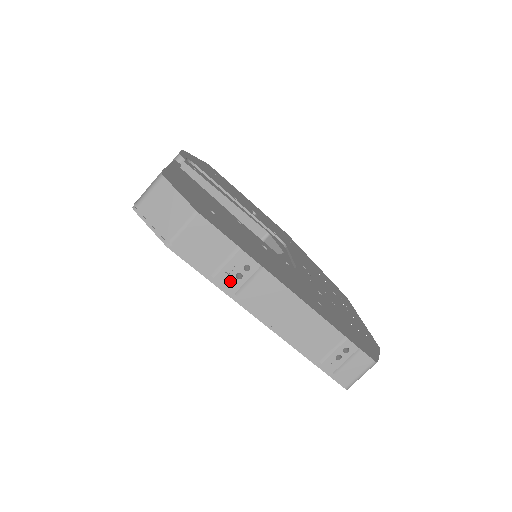
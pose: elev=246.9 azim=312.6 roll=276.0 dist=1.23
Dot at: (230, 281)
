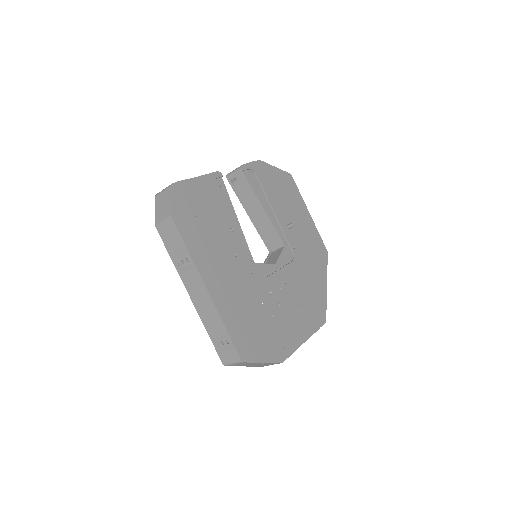
Dot at: (178, 262)
